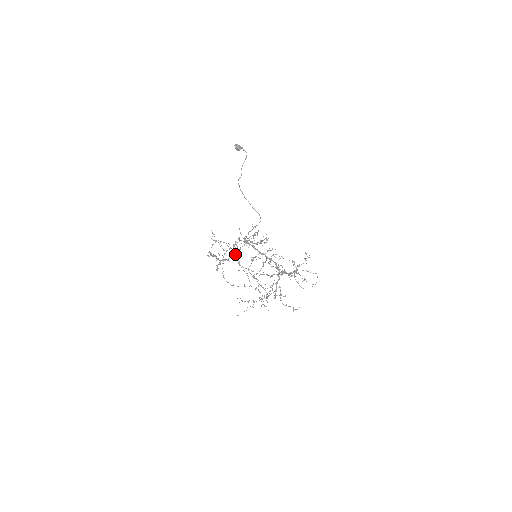
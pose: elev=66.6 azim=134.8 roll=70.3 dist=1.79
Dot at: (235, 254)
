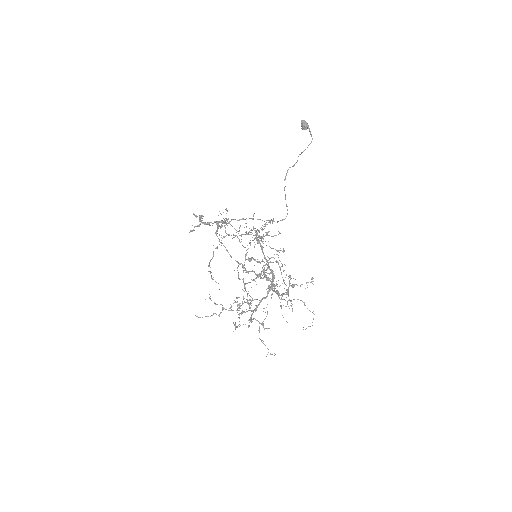
Dot at: (220, 221)
